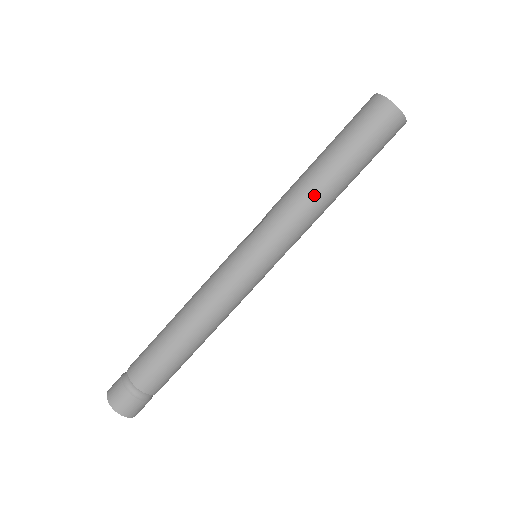
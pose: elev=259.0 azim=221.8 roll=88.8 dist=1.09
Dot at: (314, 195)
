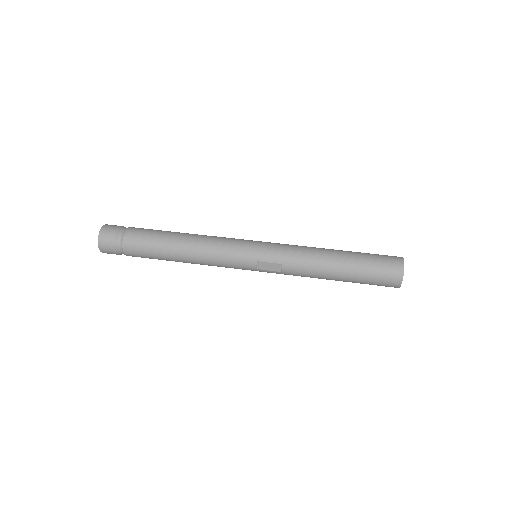
Dot at: (319, 250)
